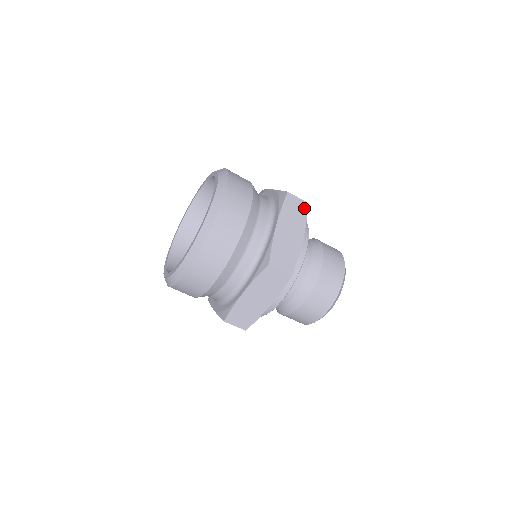
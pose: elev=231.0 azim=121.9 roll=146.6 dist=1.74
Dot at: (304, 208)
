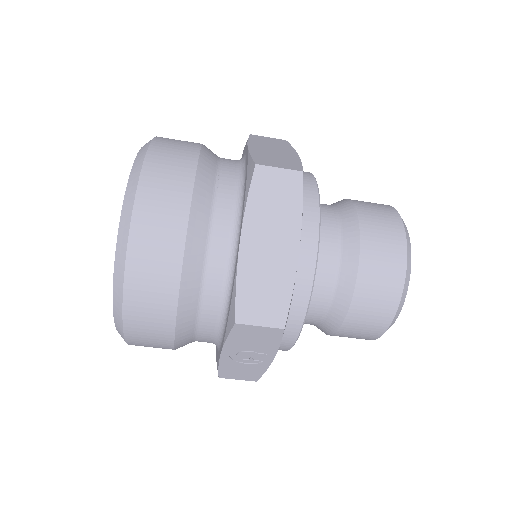
Dot at: (282, 142)
